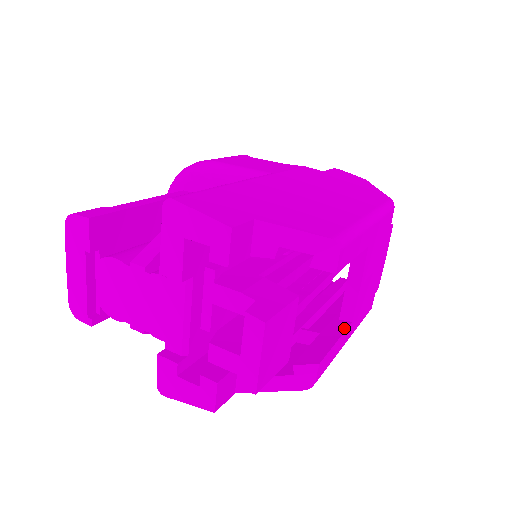
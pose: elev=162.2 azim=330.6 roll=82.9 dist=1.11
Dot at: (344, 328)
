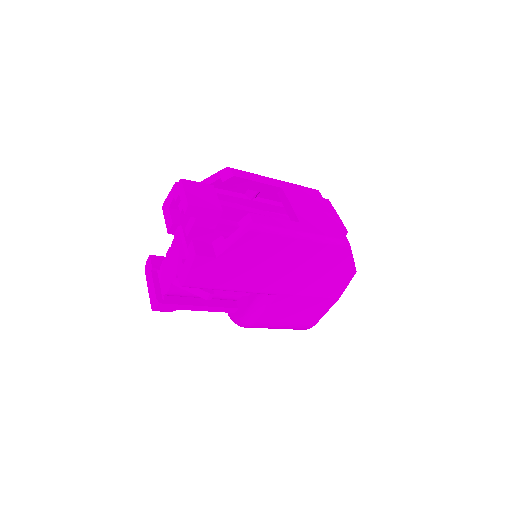
Dot at: (289, 222)
